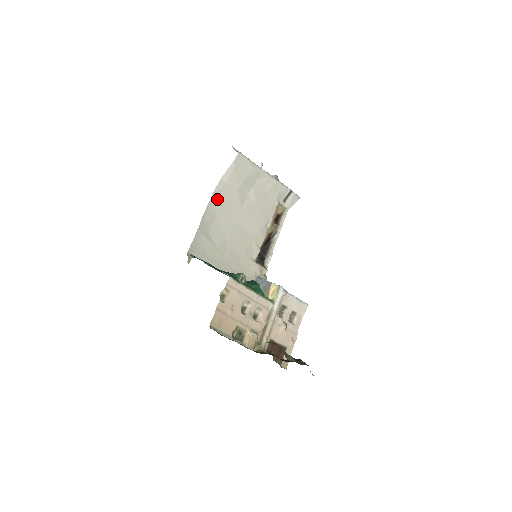
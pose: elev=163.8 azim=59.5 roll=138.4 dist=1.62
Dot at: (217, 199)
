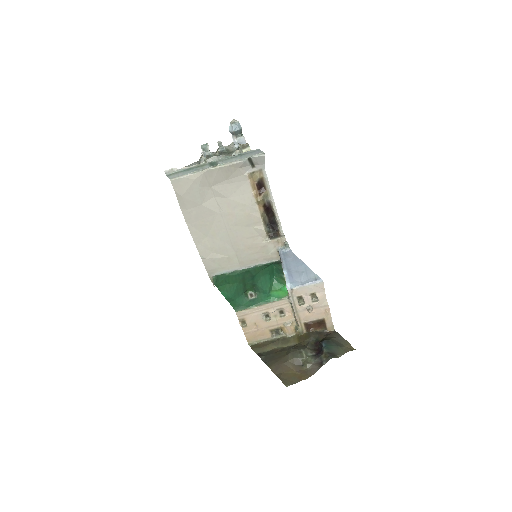
Dot at: (194, 225)
